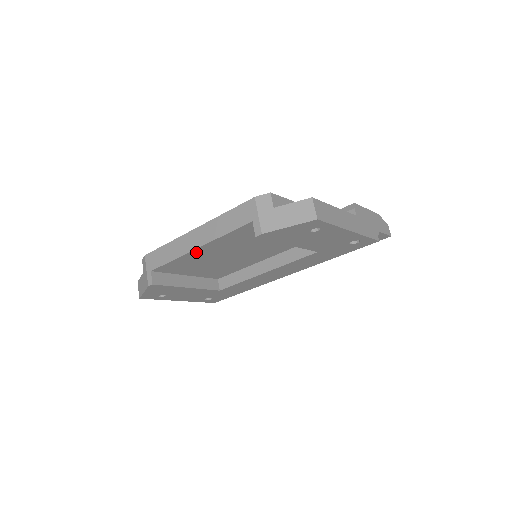
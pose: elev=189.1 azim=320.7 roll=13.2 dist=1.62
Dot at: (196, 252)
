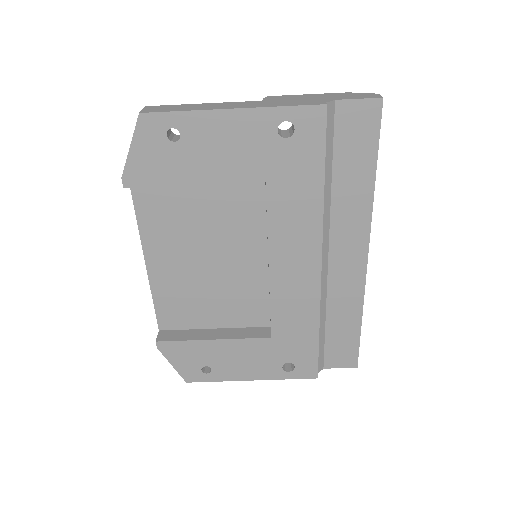
Dot at: (155, 271)
